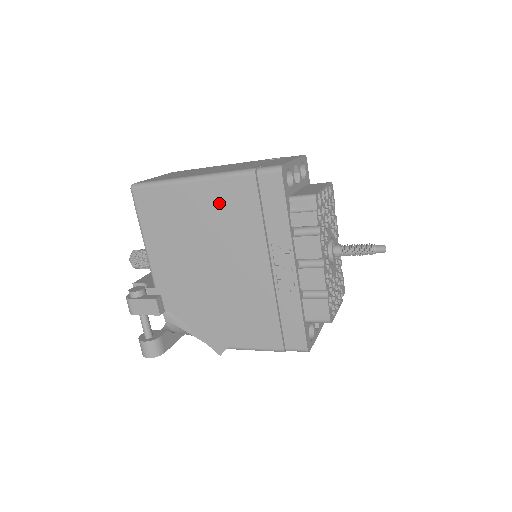
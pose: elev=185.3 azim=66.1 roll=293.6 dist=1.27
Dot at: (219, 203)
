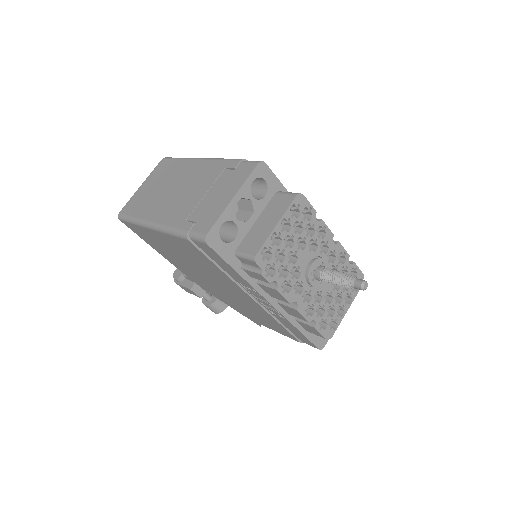
Dot at: (181, 249)
